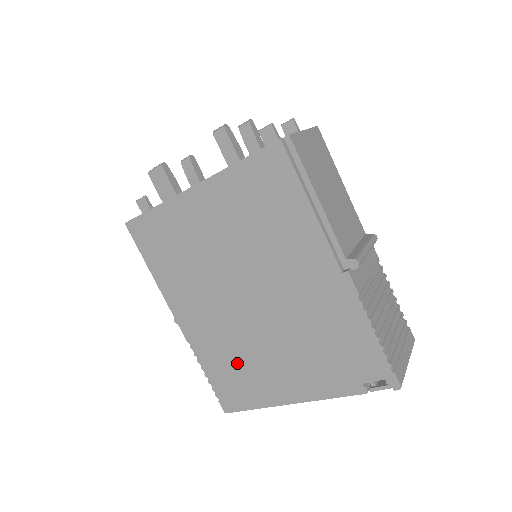
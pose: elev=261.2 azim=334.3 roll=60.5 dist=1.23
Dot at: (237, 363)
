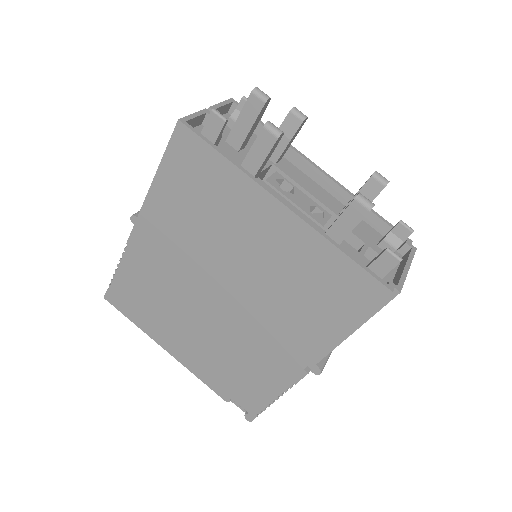
Dot at: (155, 299)
